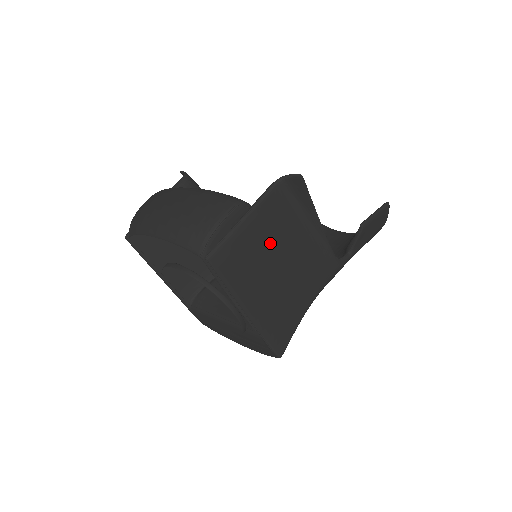
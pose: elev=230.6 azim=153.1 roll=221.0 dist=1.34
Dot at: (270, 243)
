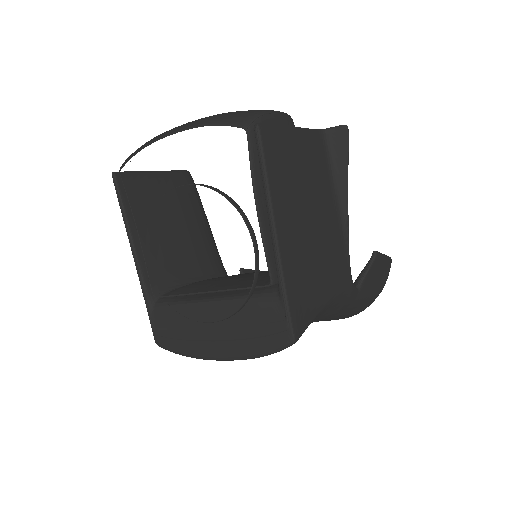
Dot at: (308, 179)
